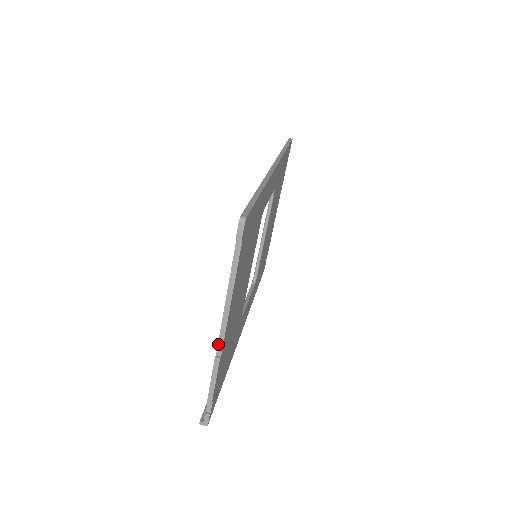
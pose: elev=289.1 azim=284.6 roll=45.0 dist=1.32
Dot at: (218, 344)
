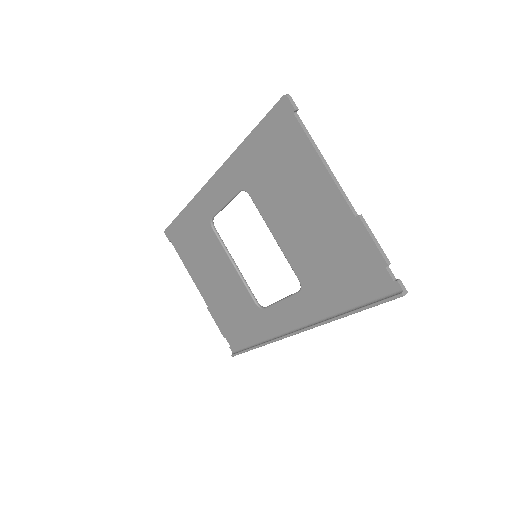
Dot at: (349, 206)
